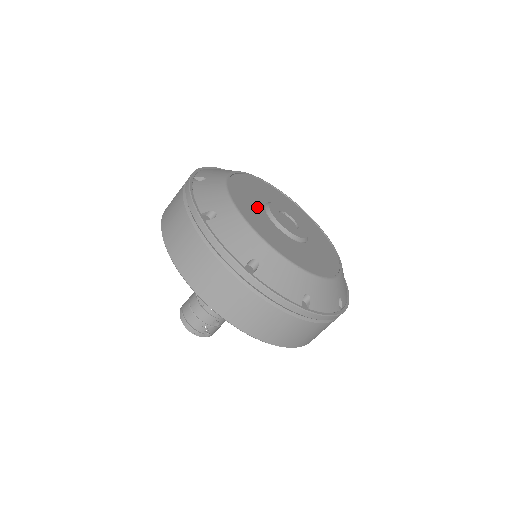
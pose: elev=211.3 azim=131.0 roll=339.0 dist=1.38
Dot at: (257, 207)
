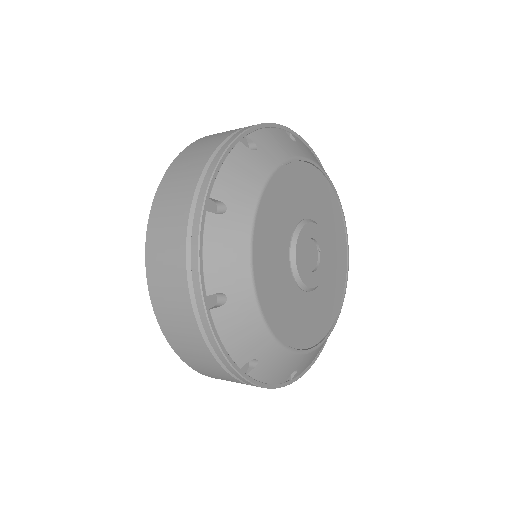
Dot at: (300, 205)
